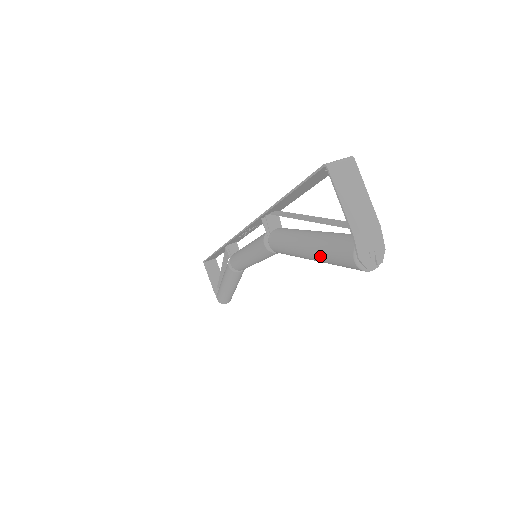
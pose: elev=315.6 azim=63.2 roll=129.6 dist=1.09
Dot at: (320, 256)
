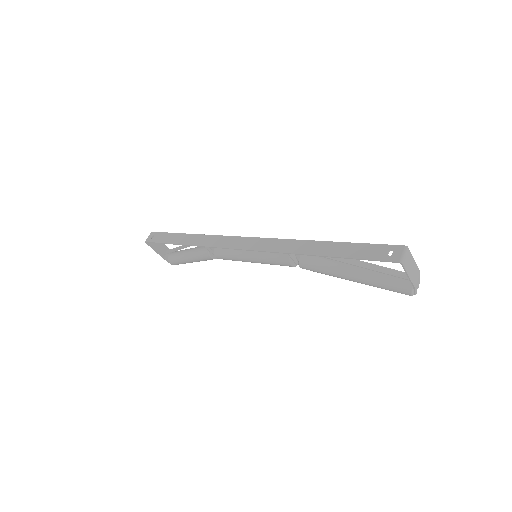
Dot at: occluded
